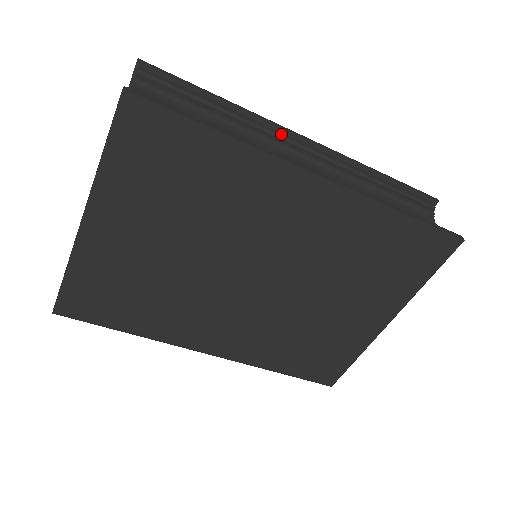
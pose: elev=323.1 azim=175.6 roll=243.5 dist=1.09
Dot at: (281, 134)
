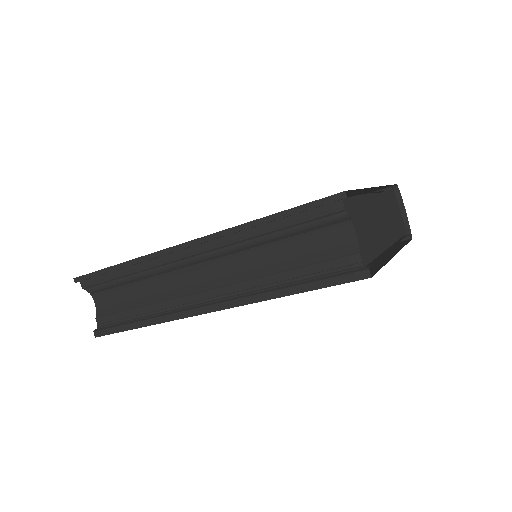
Dot at: (169, 259)
